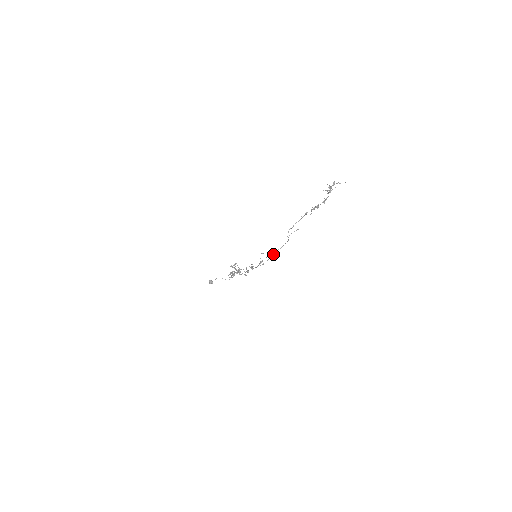
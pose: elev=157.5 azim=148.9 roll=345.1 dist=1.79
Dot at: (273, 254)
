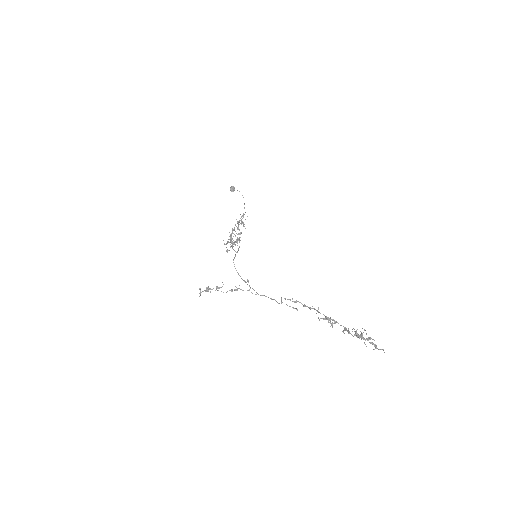
Dot at: (256, 294)
